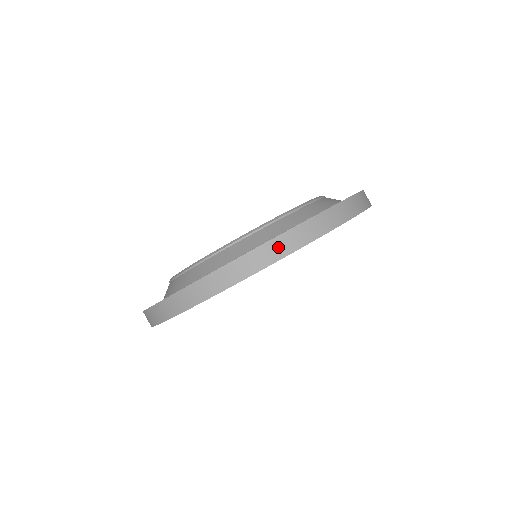
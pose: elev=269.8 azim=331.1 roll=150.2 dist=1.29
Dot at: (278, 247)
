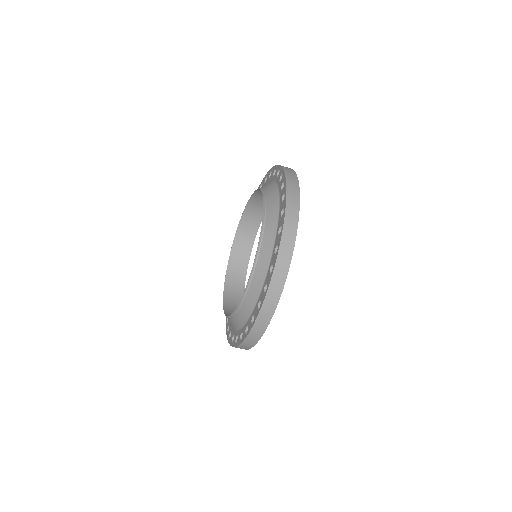
Dot at: (276, 286)
